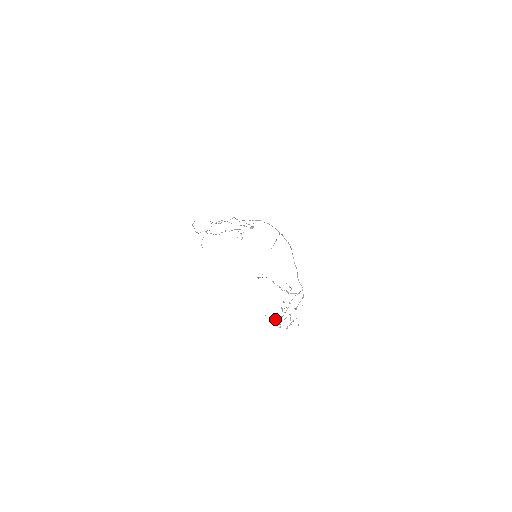
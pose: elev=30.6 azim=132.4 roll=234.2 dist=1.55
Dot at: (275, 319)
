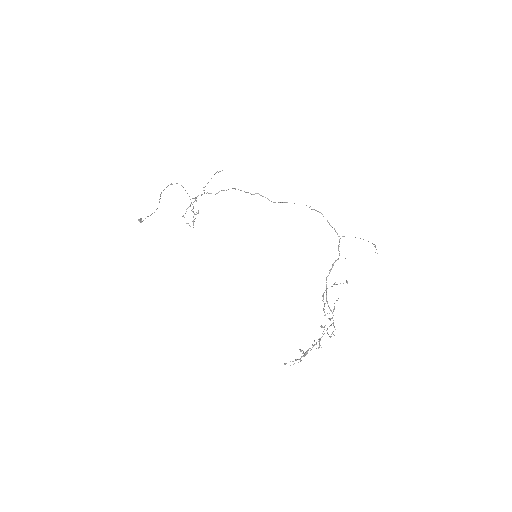
Dot at: occluded
